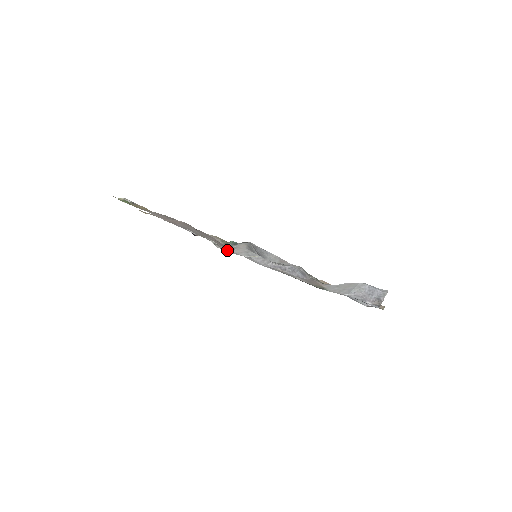
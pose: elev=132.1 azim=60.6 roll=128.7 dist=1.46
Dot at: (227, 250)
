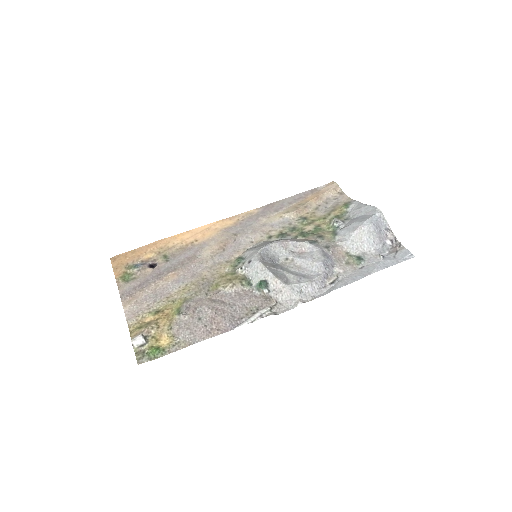
Dot at: (280, 304)
